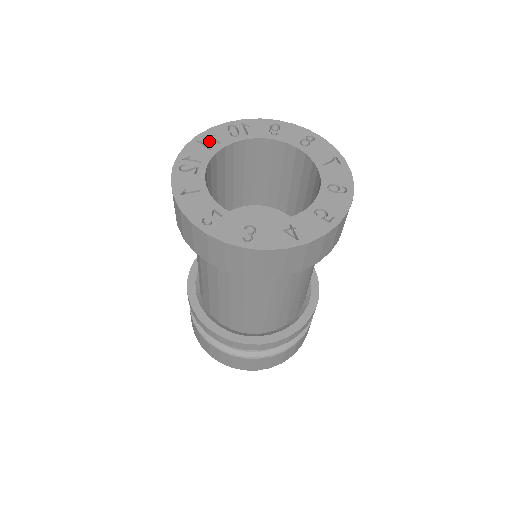
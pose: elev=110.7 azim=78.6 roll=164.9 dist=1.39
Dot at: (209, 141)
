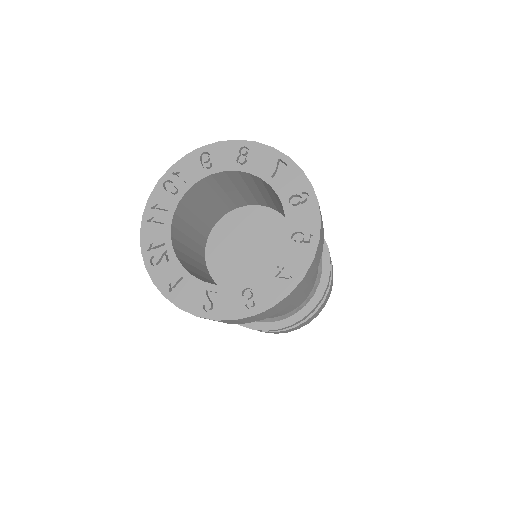
Dot at: (157, 215)
